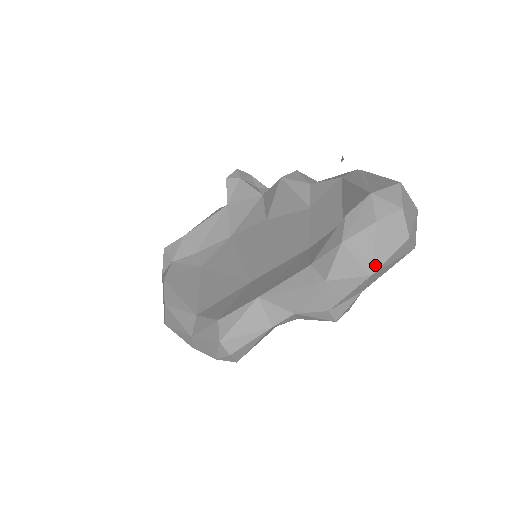
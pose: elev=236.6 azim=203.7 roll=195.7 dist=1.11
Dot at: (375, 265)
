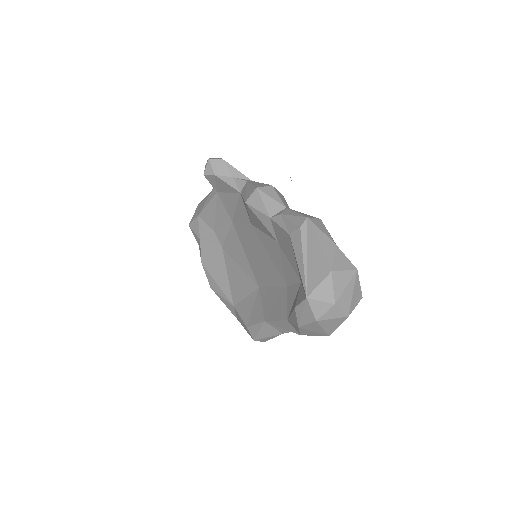
Dot at: (329, 333)
